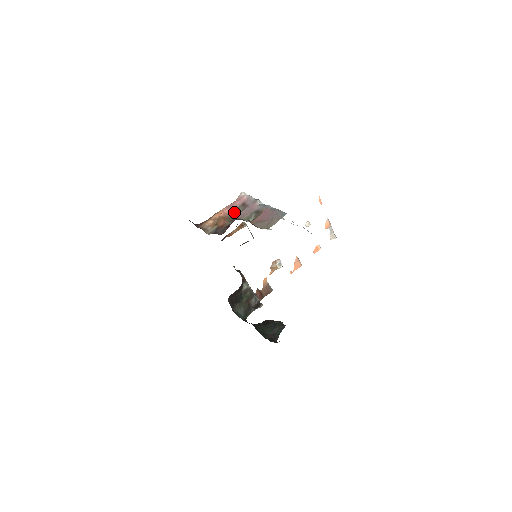
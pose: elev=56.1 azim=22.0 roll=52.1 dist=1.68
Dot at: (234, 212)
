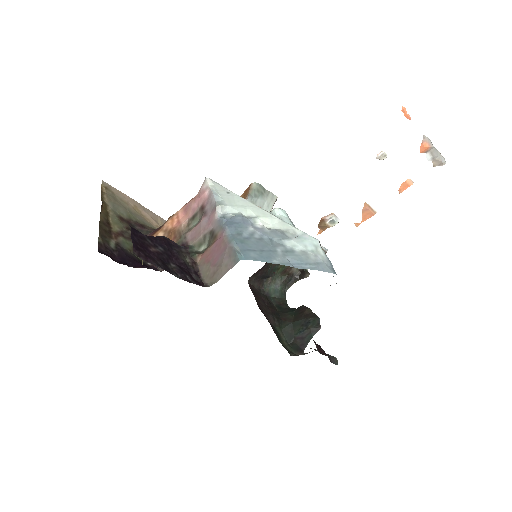
Dot at: (188, 222)
